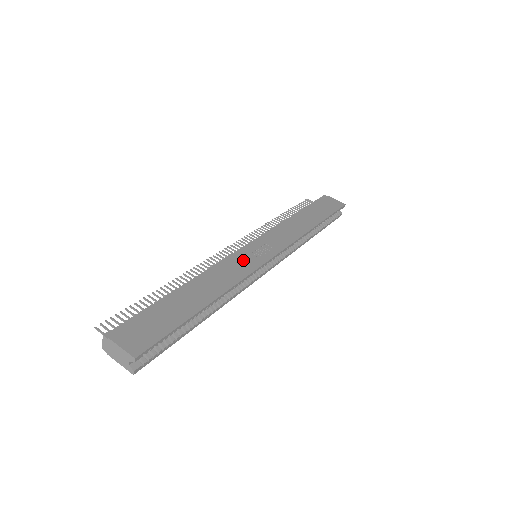
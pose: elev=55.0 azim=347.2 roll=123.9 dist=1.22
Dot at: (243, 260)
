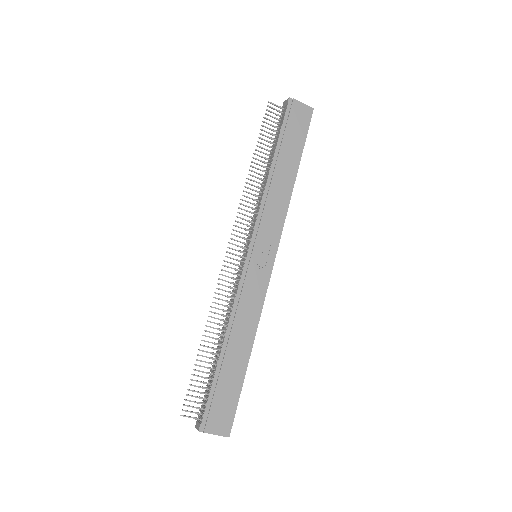
Dot at: (254, 282)
